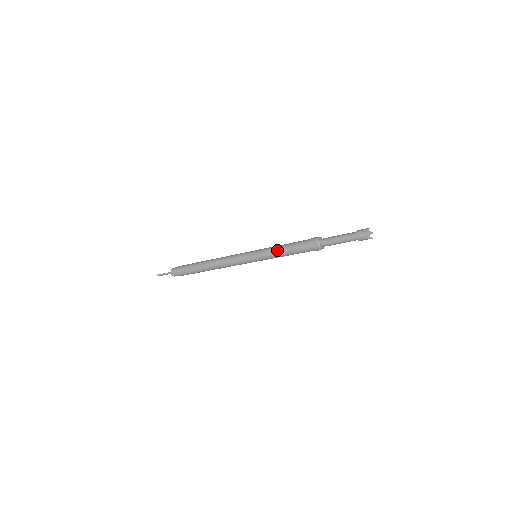
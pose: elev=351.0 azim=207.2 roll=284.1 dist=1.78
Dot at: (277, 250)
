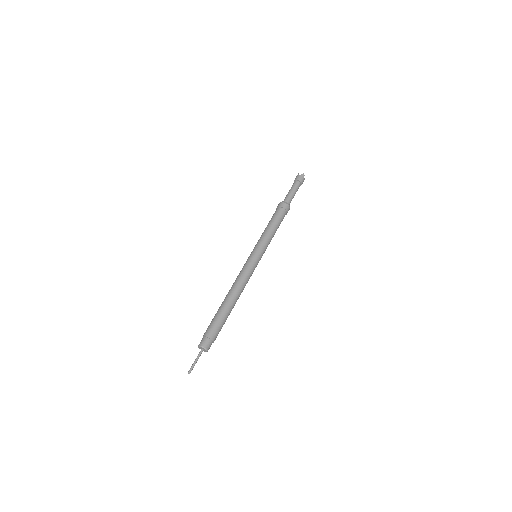
Dot at: (268, 233)
